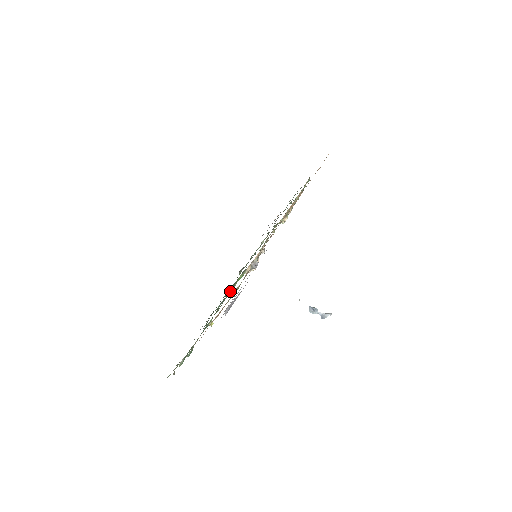
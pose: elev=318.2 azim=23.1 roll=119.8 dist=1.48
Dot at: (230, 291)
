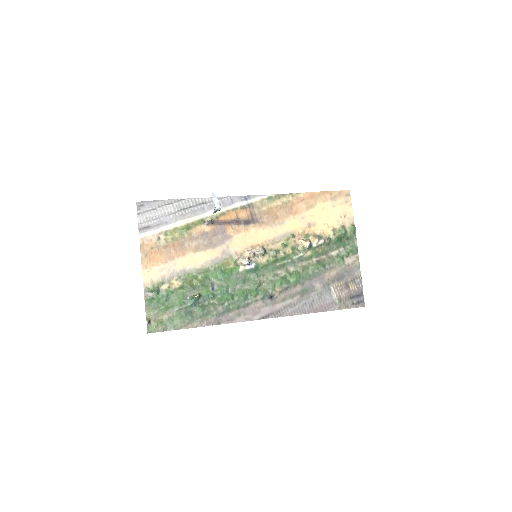
Dot at: (242, 296)
